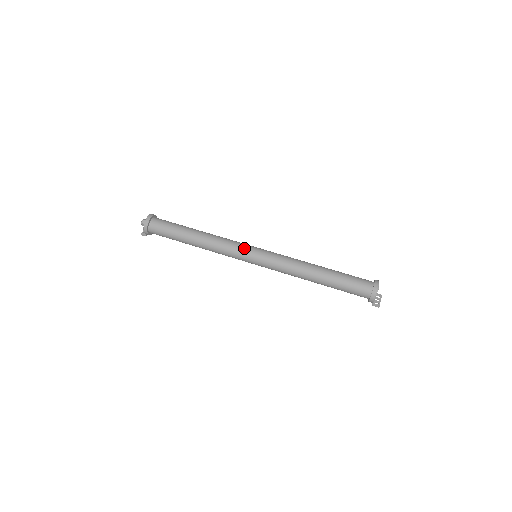
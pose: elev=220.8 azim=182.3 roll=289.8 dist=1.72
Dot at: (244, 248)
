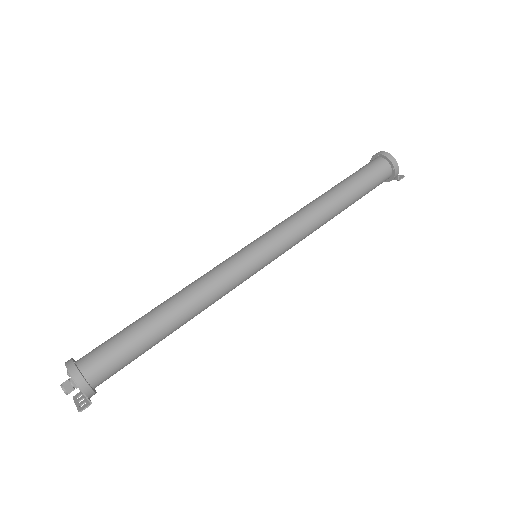
Dot at: (236, 256)
